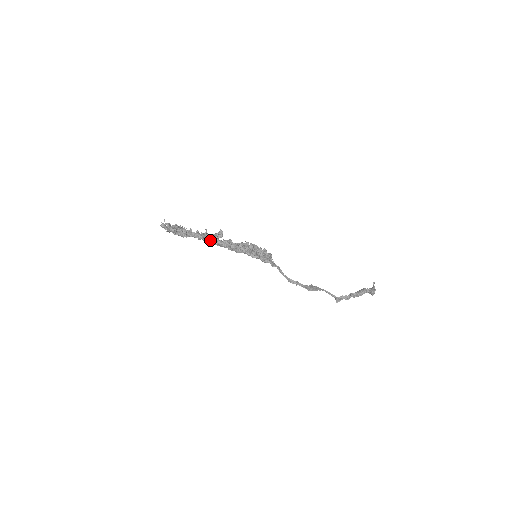
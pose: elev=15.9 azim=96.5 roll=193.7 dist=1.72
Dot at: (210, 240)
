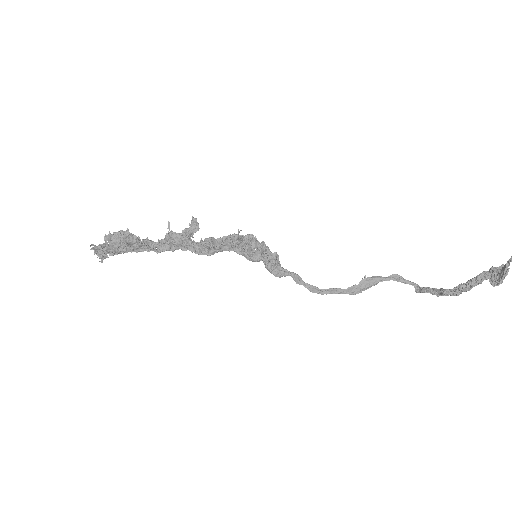
Dot at: (175, 246)
